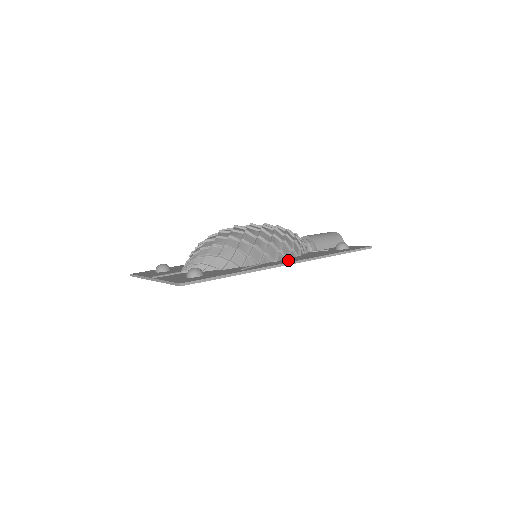
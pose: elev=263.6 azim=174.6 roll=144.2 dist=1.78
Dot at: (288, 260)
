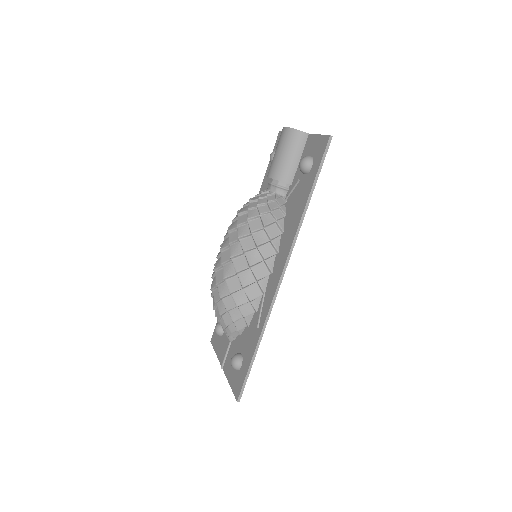
Dot at: (278, 266)
